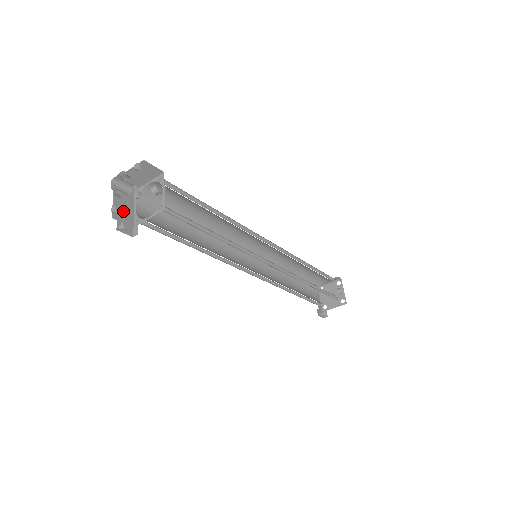
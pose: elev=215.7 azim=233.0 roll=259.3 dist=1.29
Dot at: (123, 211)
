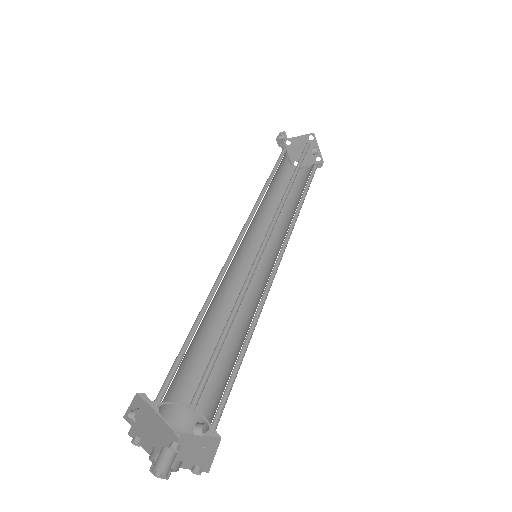
Dot at: (157, 439)
